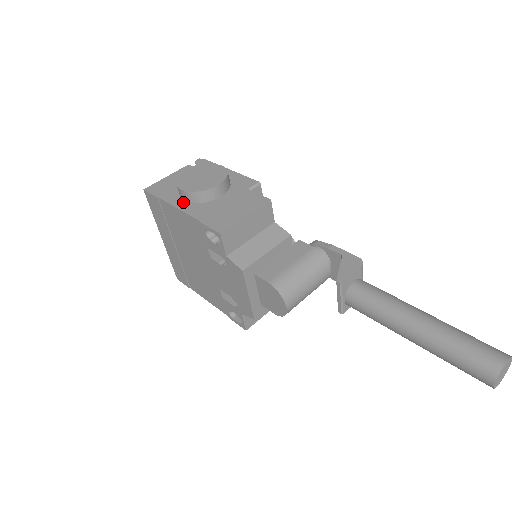
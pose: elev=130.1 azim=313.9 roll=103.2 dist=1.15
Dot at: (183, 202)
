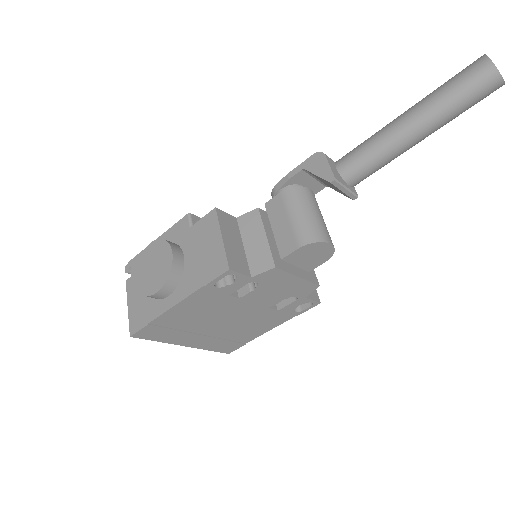
Dot at: (169, 298)
